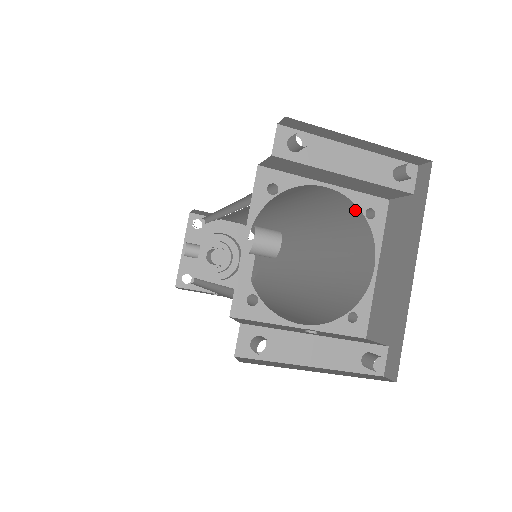
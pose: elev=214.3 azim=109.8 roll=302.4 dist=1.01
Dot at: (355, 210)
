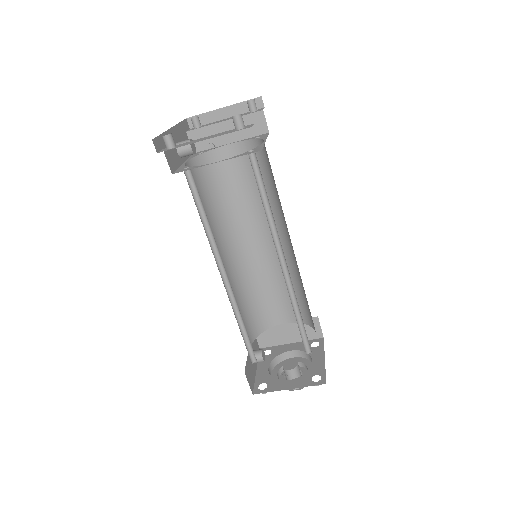
Dot at: (252, 144)
